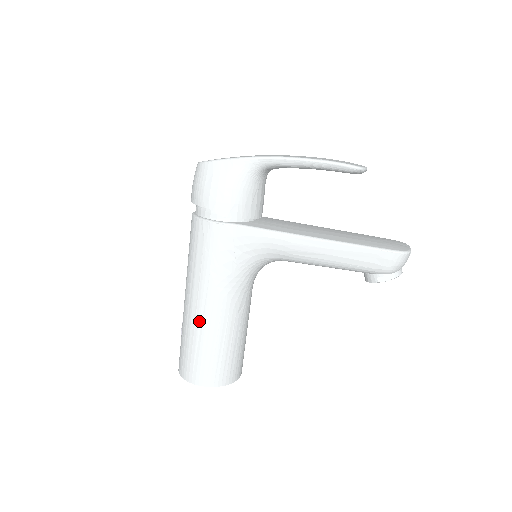
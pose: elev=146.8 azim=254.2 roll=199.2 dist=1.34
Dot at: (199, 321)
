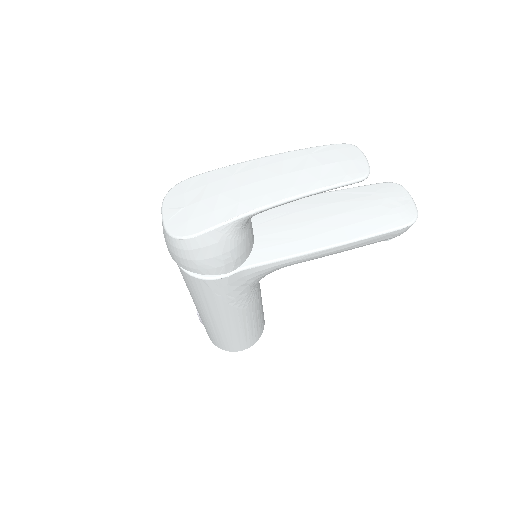
Dot at: (228, 328)
